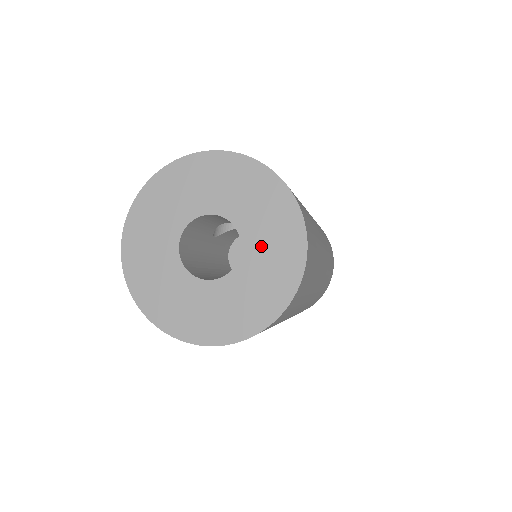
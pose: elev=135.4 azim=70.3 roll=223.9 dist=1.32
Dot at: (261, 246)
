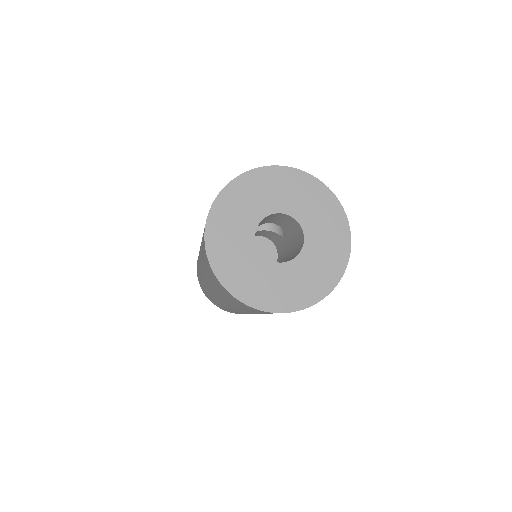
Dot at: (316, 225)
